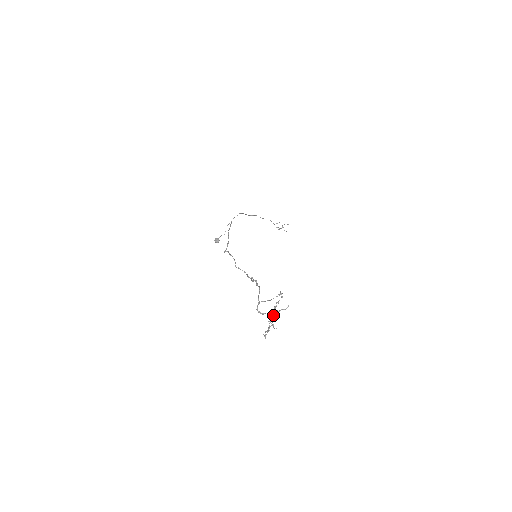
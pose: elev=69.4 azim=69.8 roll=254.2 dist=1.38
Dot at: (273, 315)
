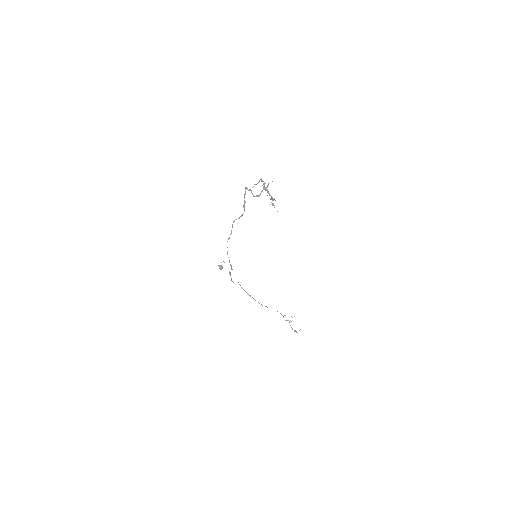
Dot at: (265, 187)
